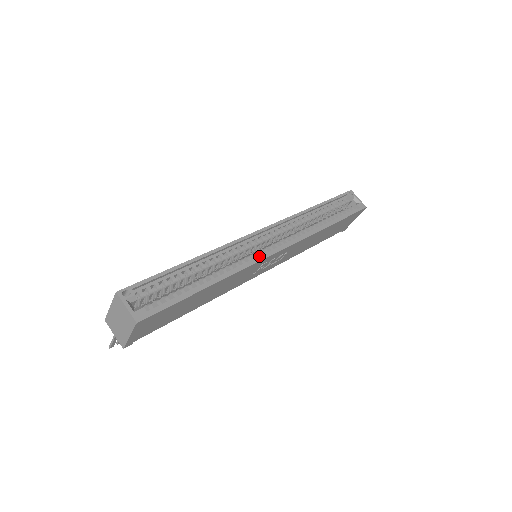
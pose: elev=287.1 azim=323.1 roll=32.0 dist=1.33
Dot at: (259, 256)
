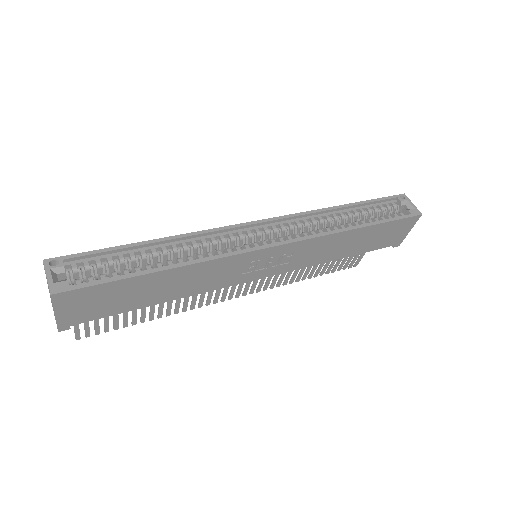
Dot at: (244, 249)
